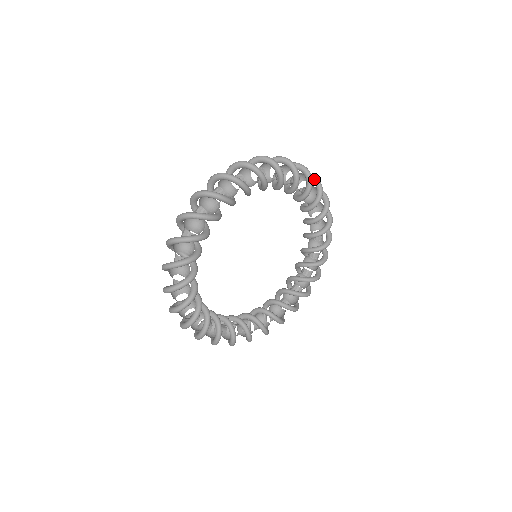
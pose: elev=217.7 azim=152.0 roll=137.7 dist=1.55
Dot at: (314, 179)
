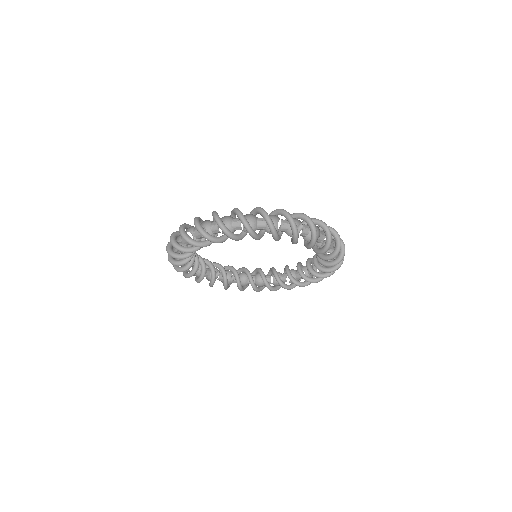
Dot at: (310, 229)
